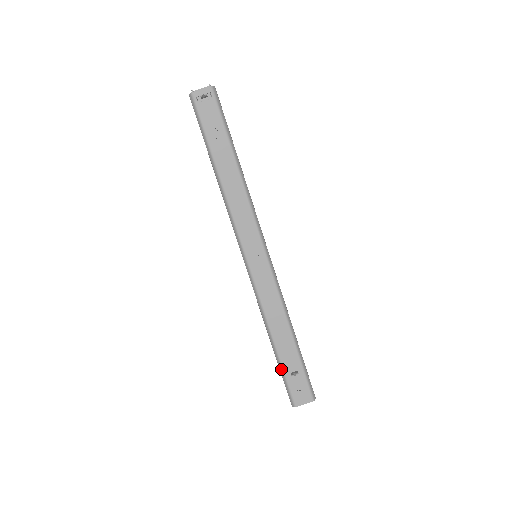
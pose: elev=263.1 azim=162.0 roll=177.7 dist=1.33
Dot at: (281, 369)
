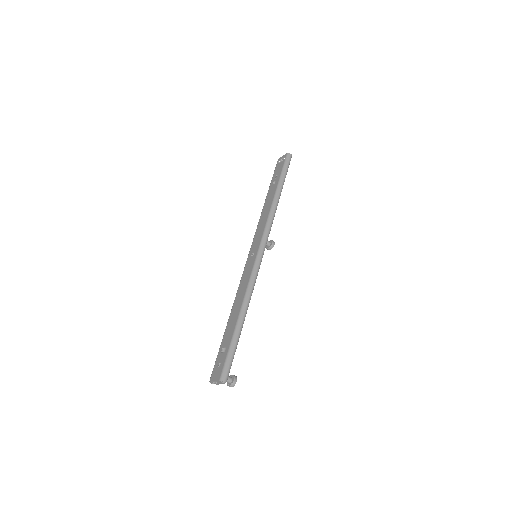
Dot at: (221, 345)
